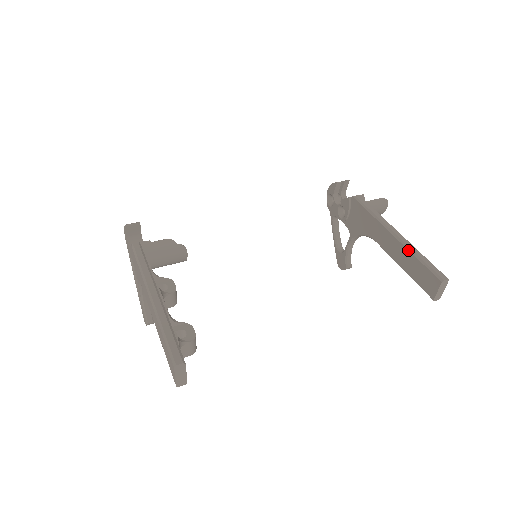
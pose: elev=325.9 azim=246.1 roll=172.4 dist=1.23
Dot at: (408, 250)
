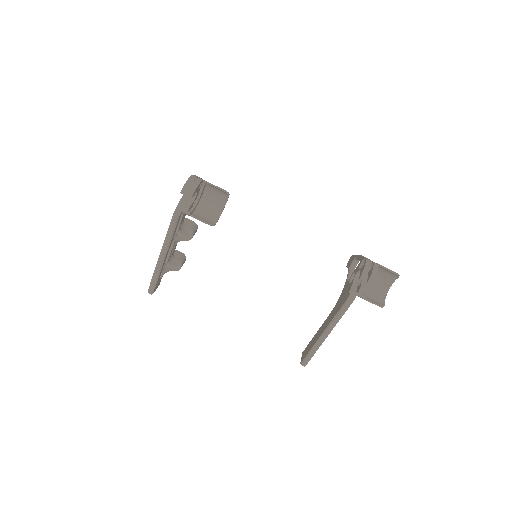
Dot at: (314, 344)
